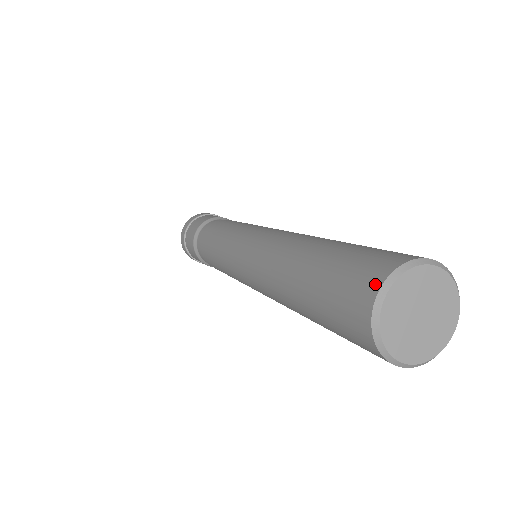
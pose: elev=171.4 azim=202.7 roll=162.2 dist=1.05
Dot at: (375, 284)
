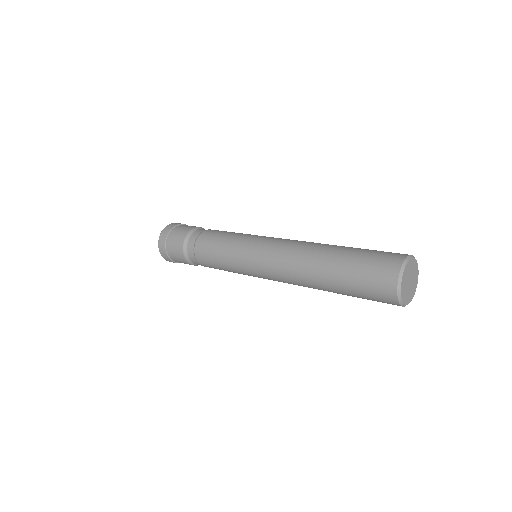
Dot at: (393, 283)
